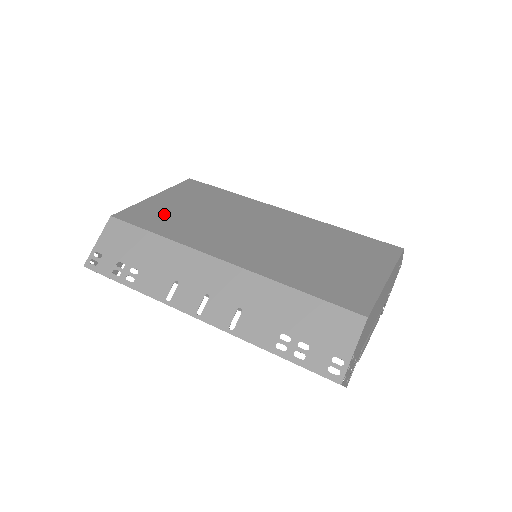
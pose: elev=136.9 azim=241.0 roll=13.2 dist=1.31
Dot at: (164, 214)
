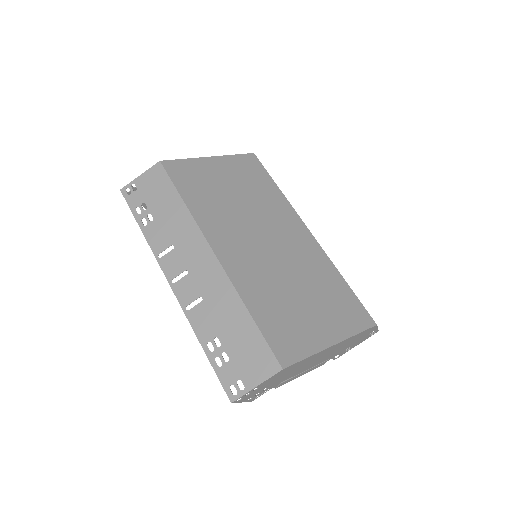
Dot at: (203, 181)
